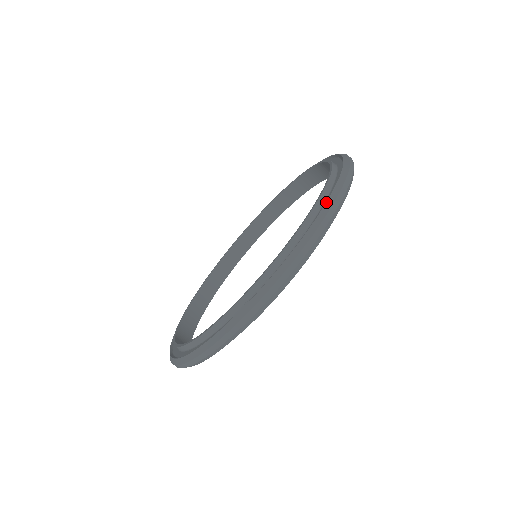
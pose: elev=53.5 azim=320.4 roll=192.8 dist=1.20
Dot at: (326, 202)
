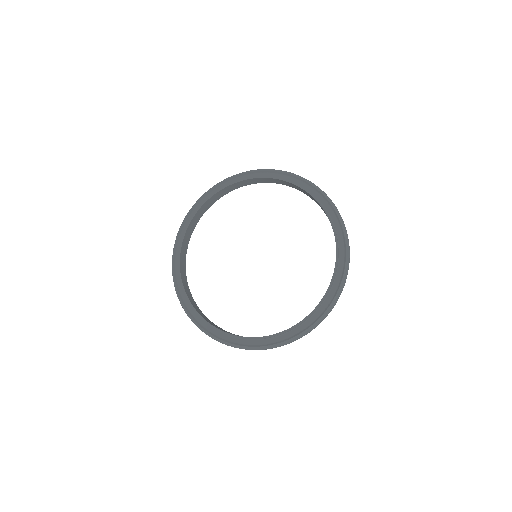
Dot at: (329, 307)
